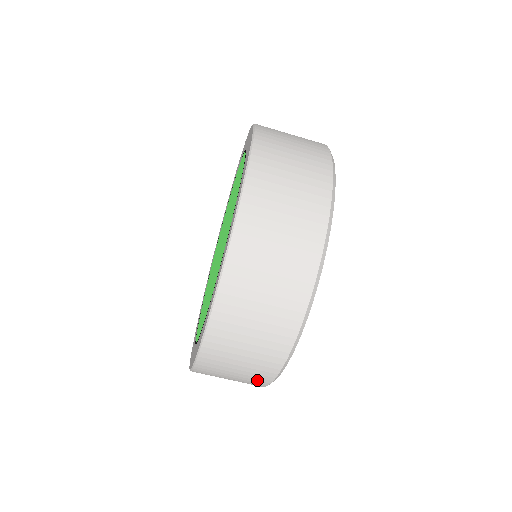
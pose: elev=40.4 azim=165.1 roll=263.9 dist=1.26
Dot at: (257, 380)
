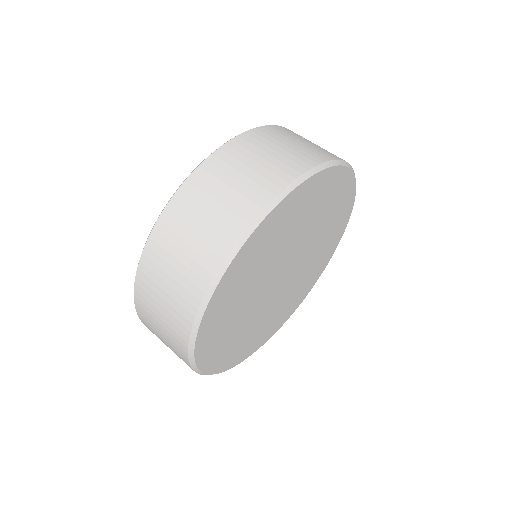
Dot at: occluded
